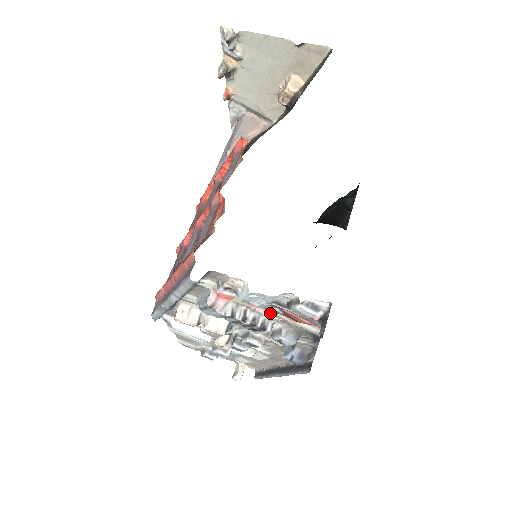
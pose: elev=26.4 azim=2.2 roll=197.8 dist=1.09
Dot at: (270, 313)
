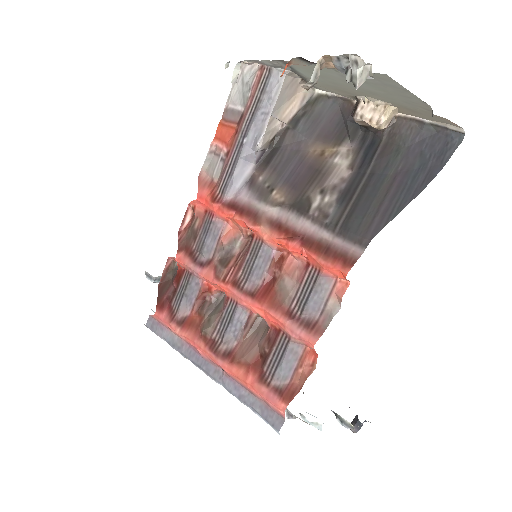
Dot at: occluded
